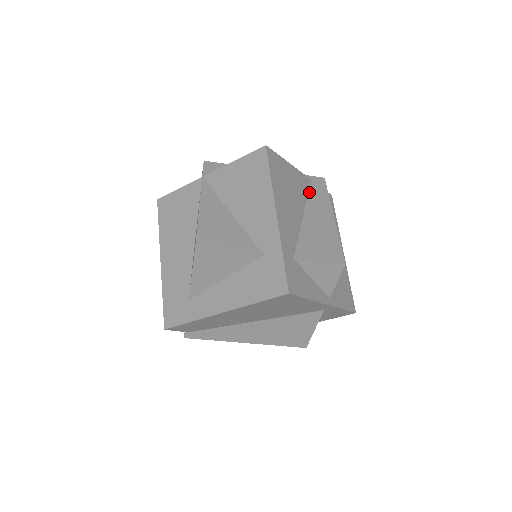
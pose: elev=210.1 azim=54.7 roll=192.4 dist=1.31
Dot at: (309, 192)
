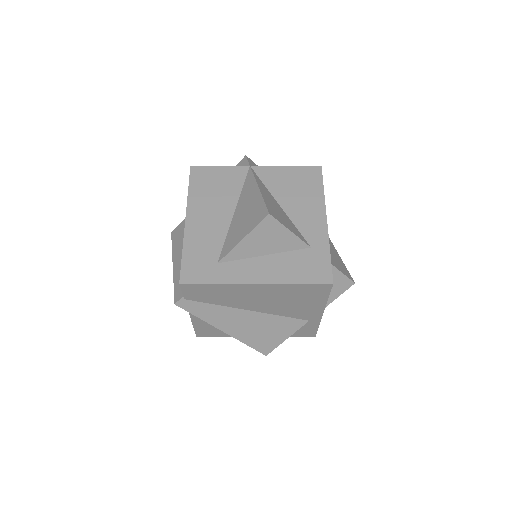
Dot at: occluded
